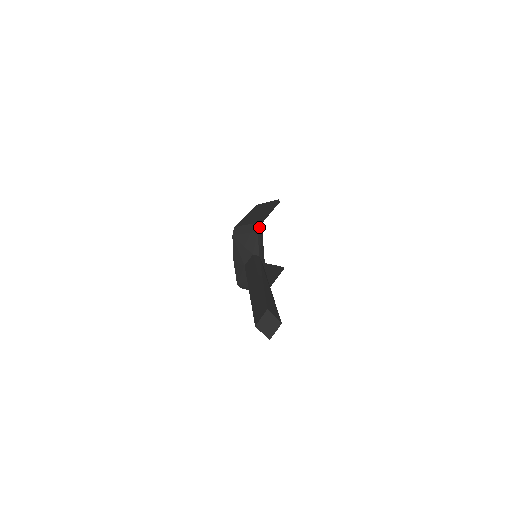
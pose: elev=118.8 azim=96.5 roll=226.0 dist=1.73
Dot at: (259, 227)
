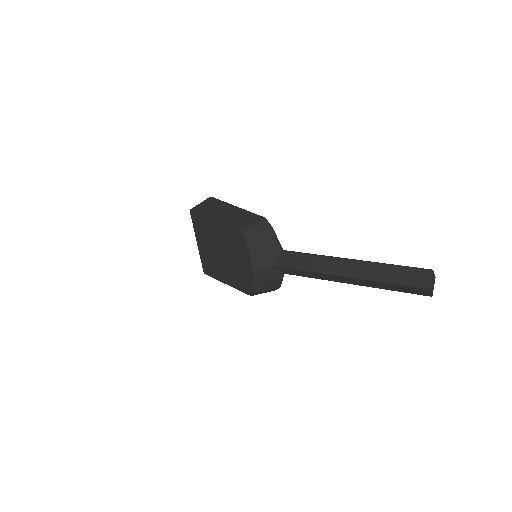
Dot at: (268, 222)
